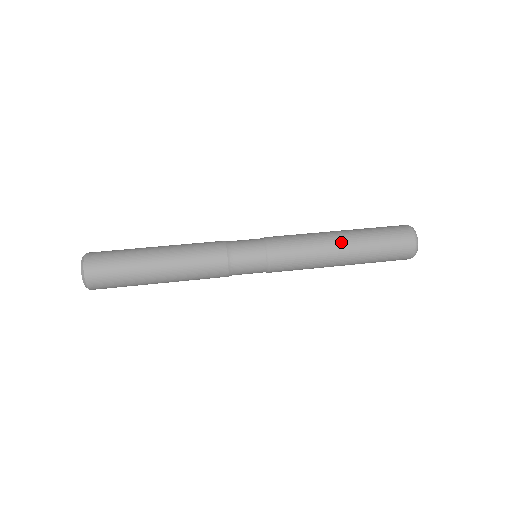
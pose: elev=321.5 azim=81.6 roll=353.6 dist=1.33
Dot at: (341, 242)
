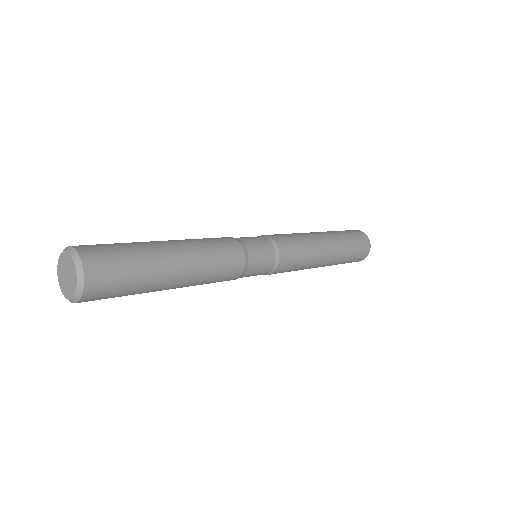
Dot at: (316, 232)
